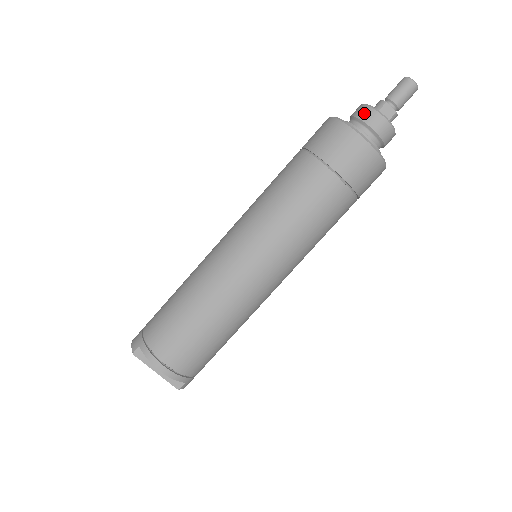
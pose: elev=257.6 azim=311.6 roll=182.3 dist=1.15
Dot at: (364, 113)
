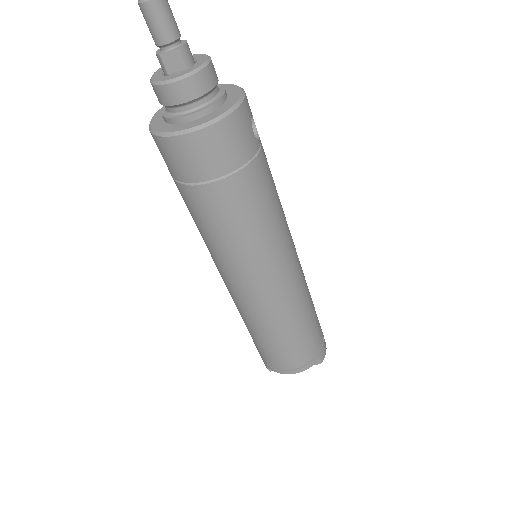
Dot at: (159, 97)
